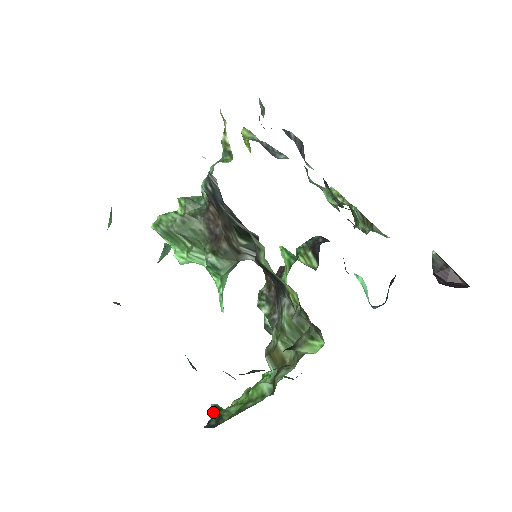
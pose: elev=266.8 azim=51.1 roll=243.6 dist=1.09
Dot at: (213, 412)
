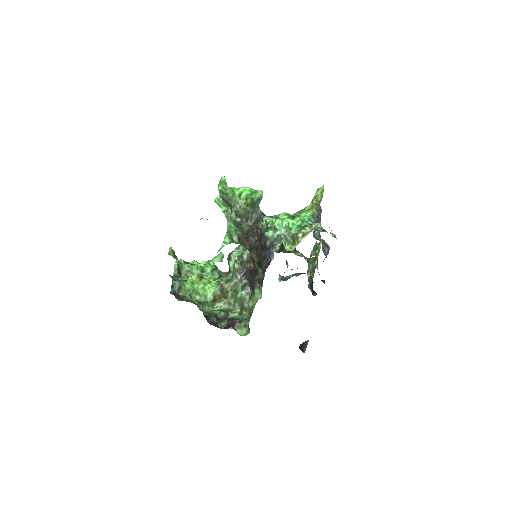
Dot at: (175, 270)
